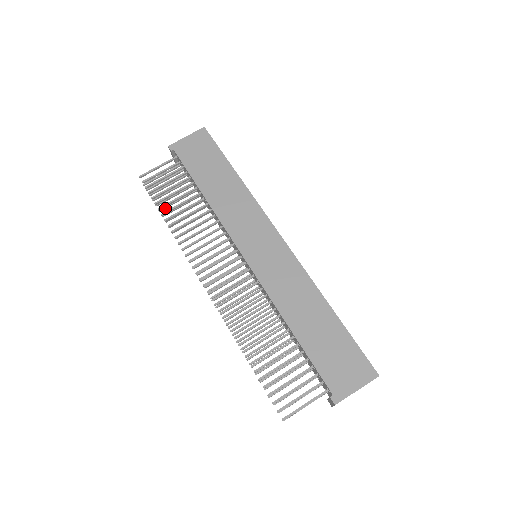
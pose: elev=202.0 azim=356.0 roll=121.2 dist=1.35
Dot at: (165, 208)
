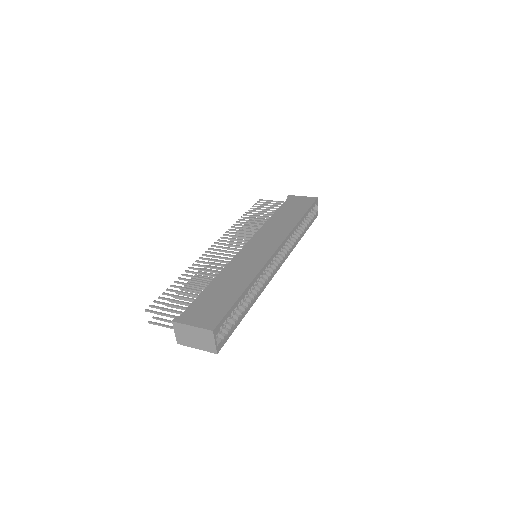
Dot at: occluded
